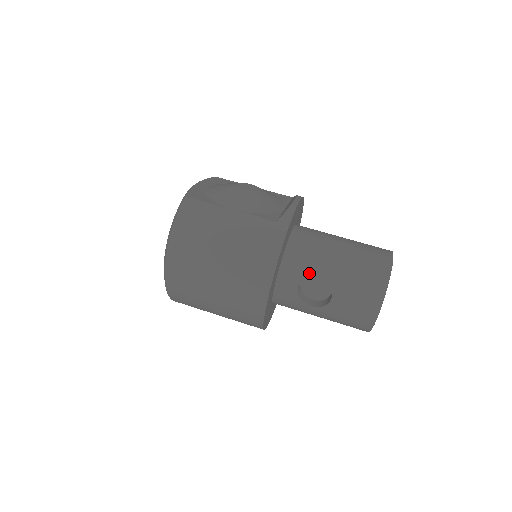
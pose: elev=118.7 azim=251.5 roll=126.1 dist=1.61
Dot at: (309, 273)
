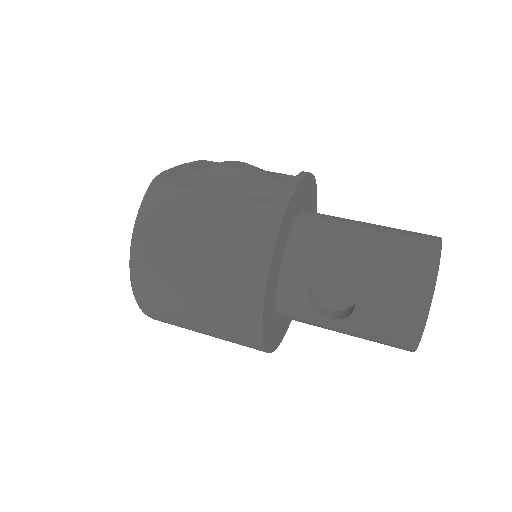
Dot at: (321, 273)
